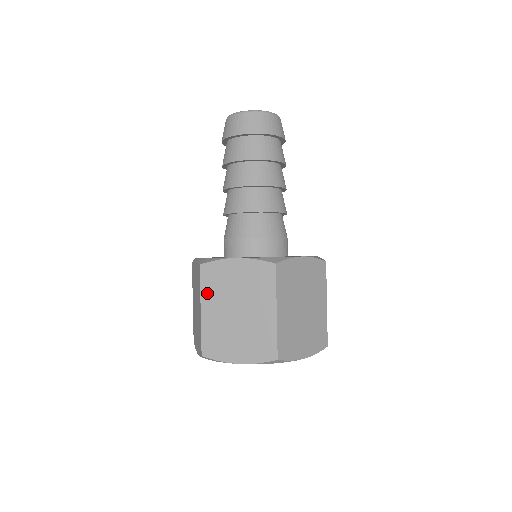
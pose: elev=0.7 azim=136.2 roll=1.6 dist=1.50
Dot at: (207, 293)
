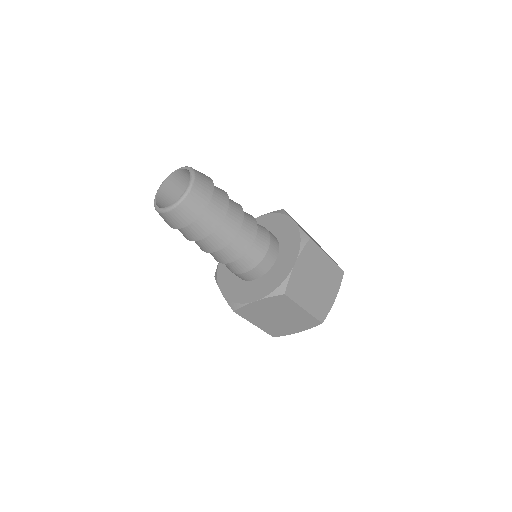
Dot at: (251, 319)
